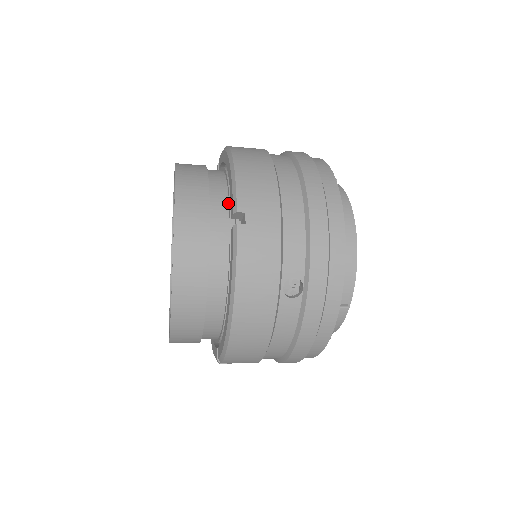
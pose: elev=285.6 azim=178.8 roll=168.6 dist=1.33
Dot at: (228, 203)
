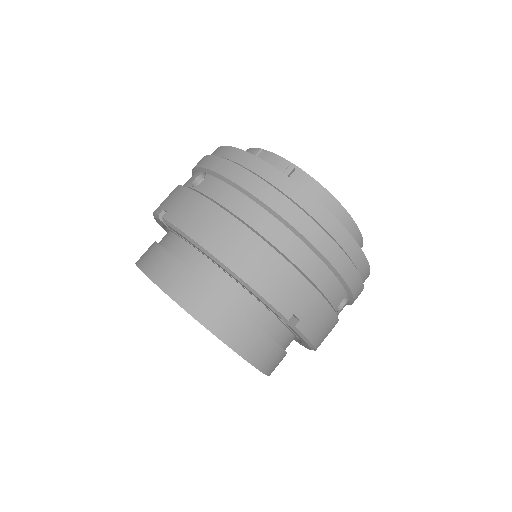
Dot at: (257, 301)
